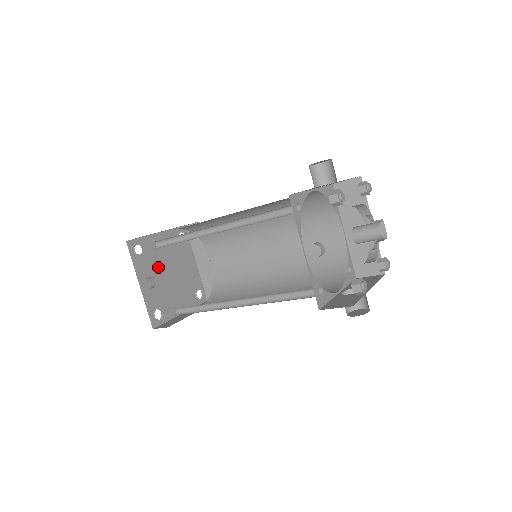
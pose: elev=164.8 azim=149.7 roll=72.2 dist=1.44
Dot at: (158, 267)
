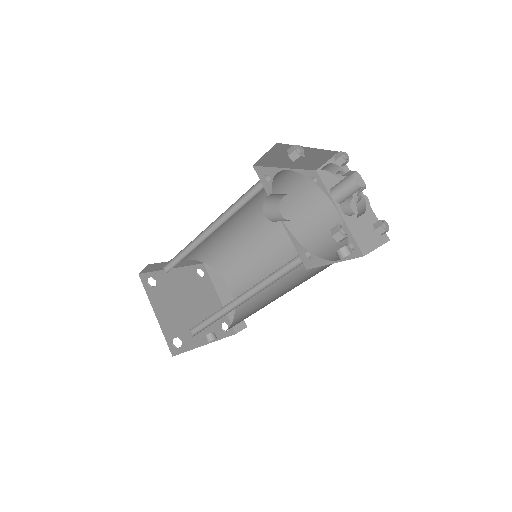
Dot at: (187, 320)
